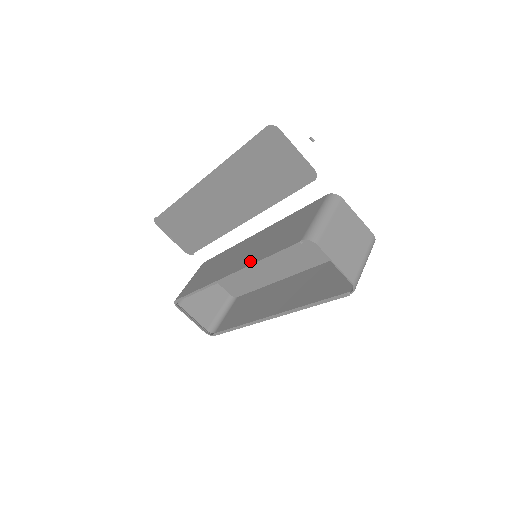
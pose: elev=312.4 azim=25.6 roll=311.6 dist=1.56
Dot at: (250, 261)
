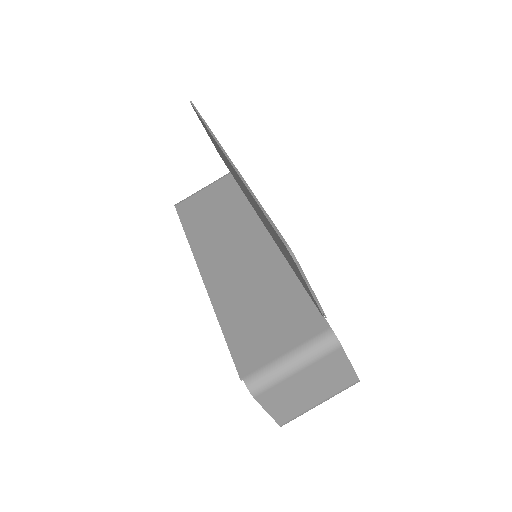
Dot at: (219, 297)
